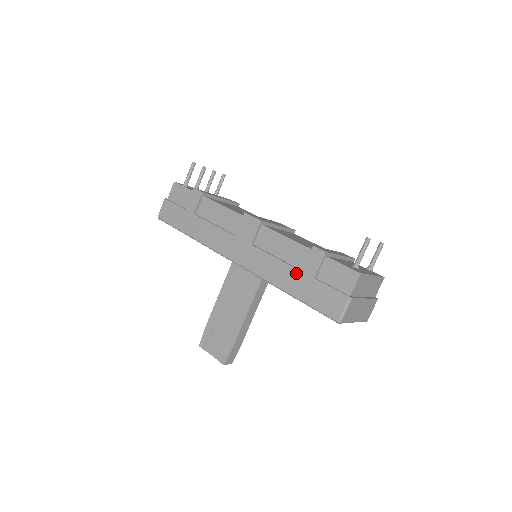
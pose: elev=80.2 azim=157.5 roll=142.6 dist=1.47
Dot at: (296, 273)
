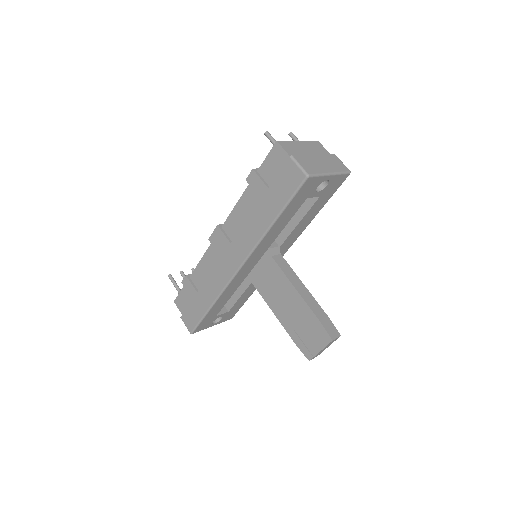
Dot at: (260, 206)
